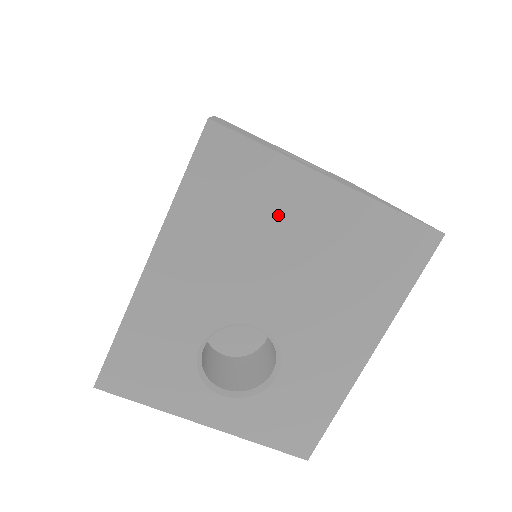
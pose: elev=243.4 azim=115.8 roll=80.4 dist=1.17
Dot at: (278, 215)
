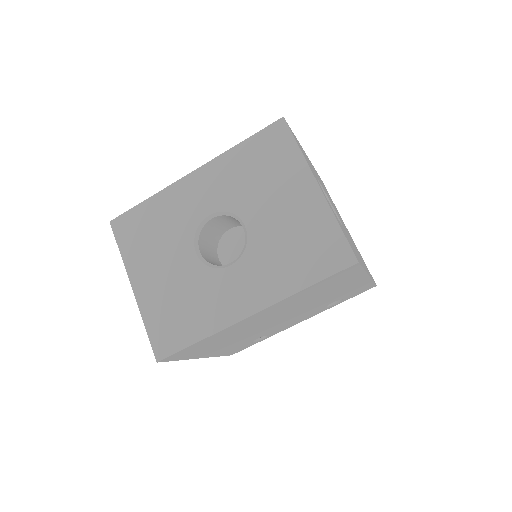
Dot at: (337, 211)
